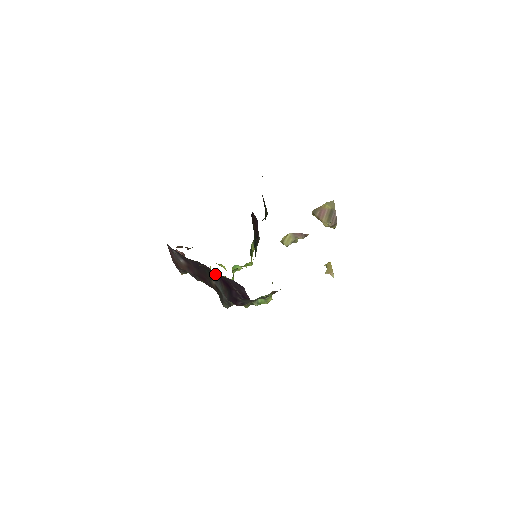
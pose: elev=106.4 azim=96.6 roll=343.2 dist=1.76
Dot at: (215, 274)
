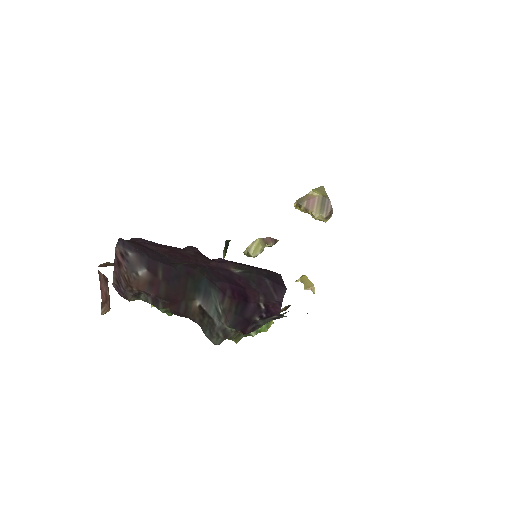
Dot at: (215, 282)
